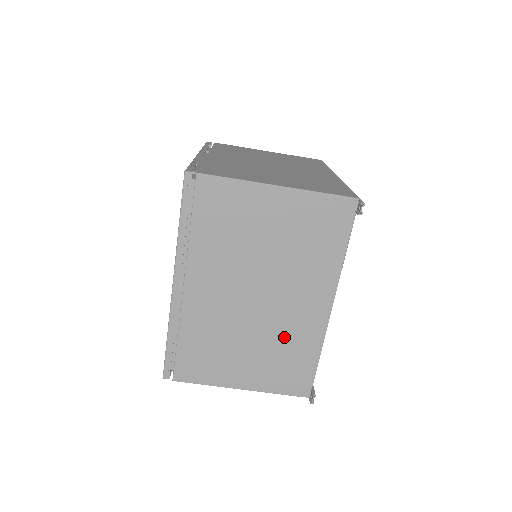
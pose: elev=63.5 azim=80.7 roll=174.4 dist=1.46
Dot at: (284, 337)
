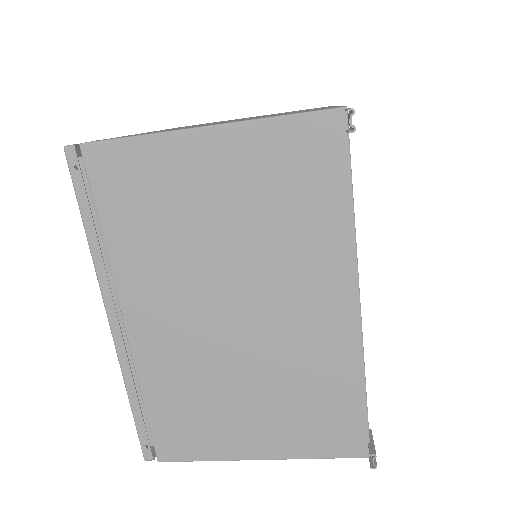
Dot at: (297, 369)
